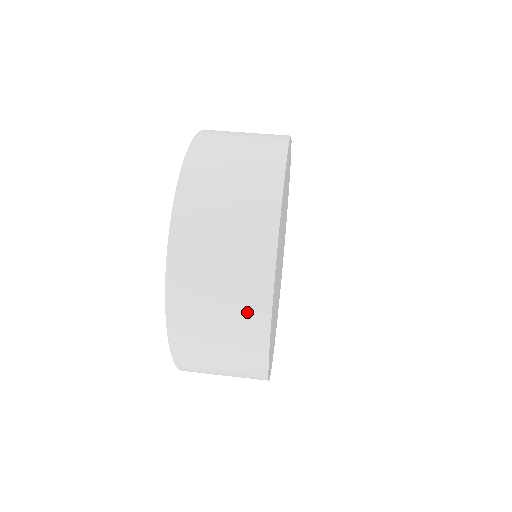
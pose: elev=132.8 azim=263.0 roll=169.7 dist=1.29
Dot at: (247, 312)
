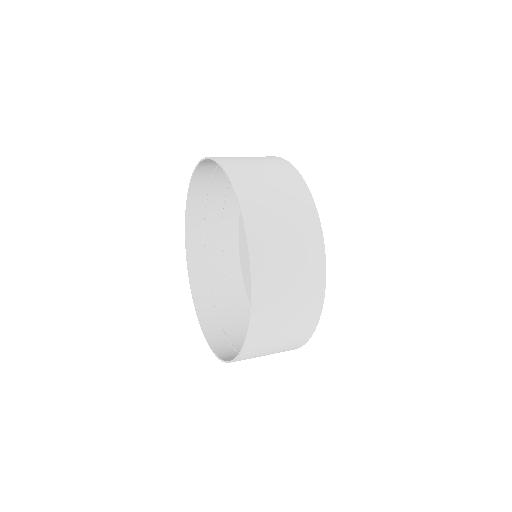
Dot at: (309, 256)
